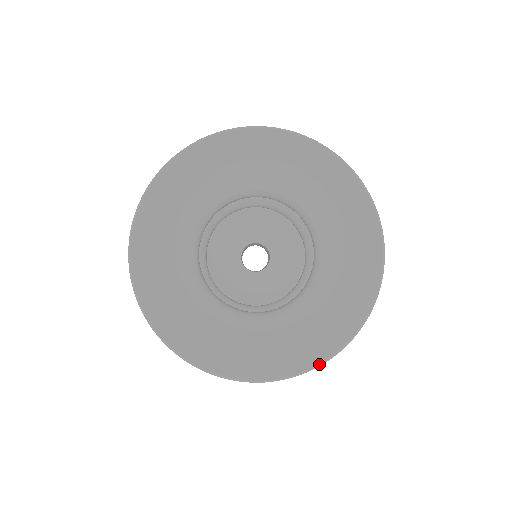
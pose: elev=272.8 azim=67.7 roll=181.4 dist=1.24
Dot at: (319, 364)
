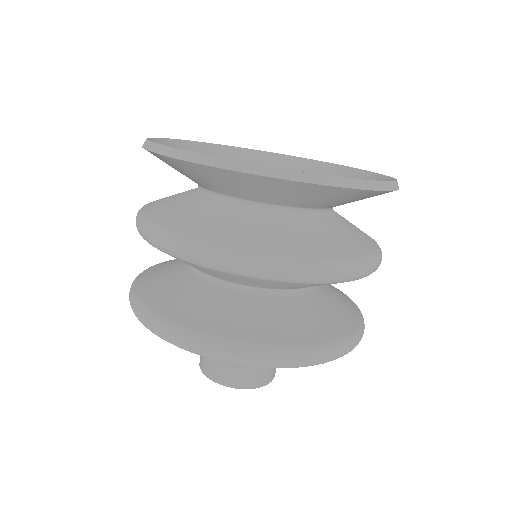
Dot at: (243, 163)
